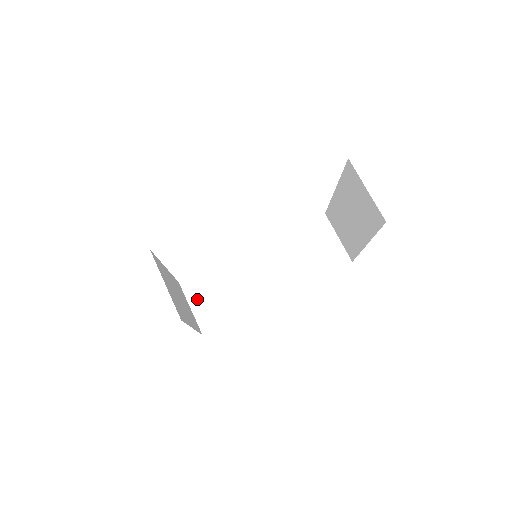
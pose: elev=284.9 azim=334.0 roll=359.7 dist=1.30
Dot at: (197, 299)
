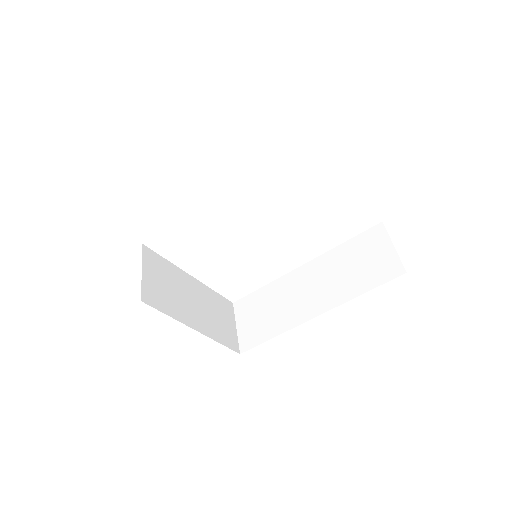
Dot at: (243, 319)
